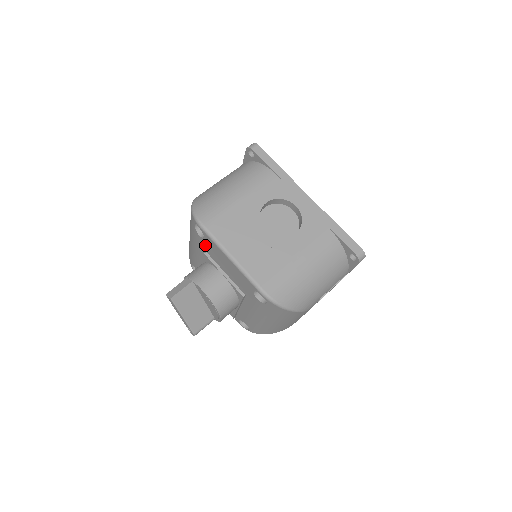
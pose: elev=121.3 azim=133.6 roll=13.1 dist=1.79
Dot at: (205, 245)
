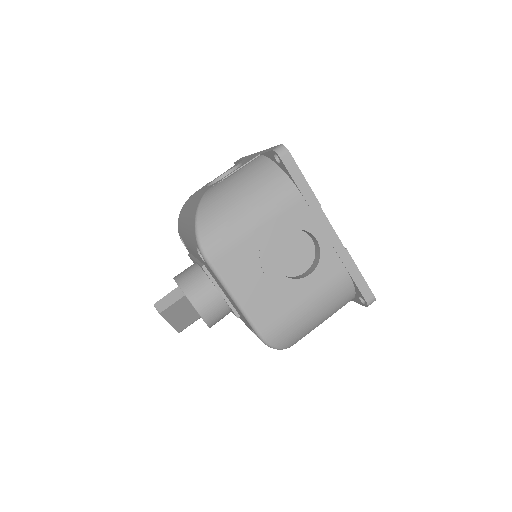
Dot at: (205, 264)
